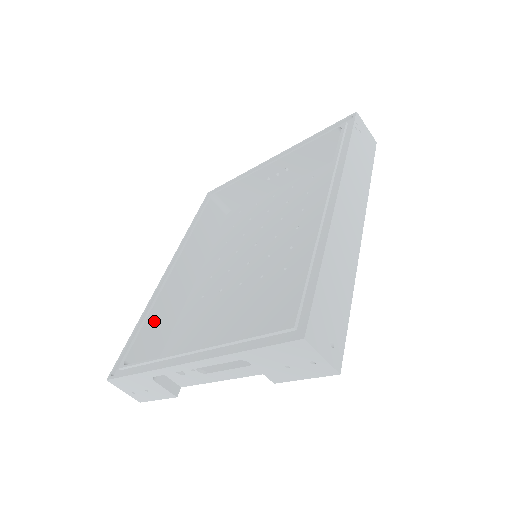
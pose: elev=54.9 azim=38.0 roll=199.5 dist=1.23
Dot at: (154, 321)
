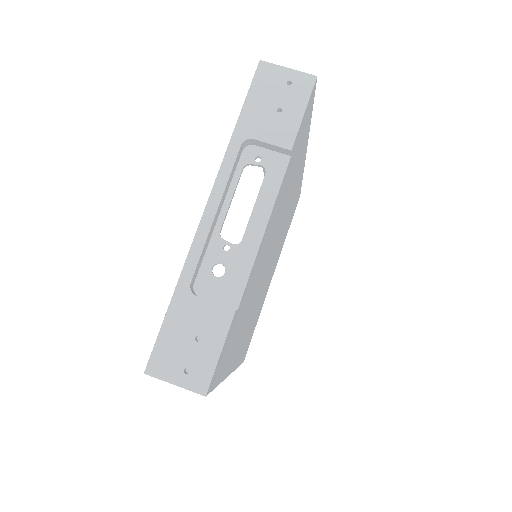
Dot at: occluded
